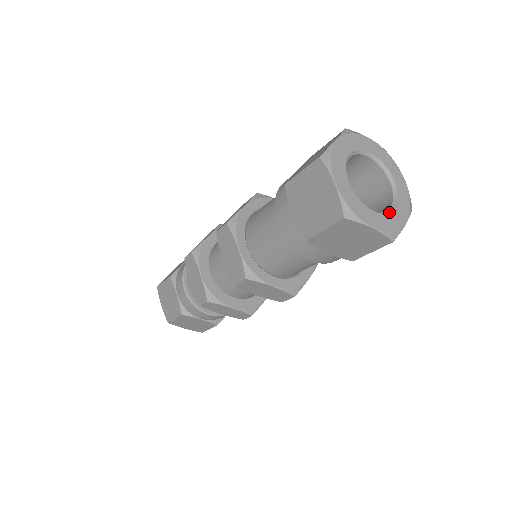
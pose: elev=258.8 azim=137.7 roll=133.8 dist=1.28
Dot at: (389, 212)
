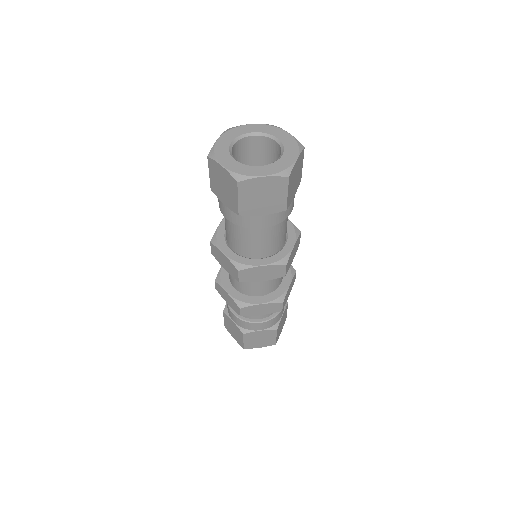
Dot at: (277, 160)
